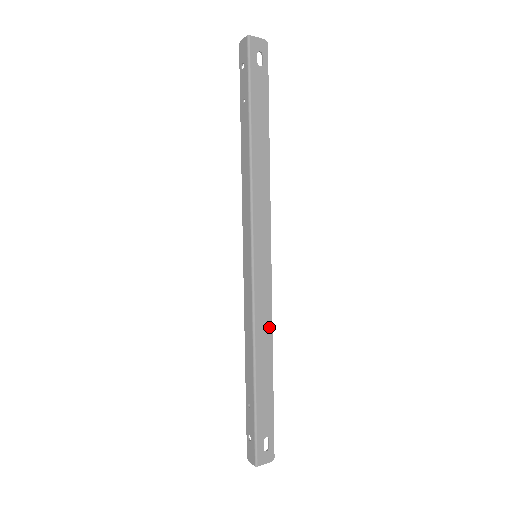
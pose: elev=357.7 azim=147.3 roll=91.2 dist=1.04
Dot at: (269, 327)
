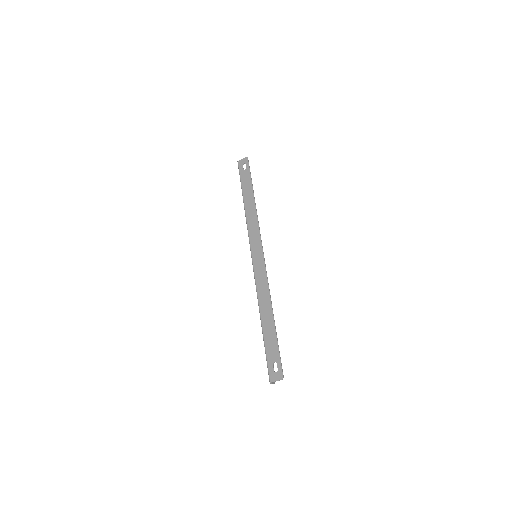
Dot at: (267, 292)
